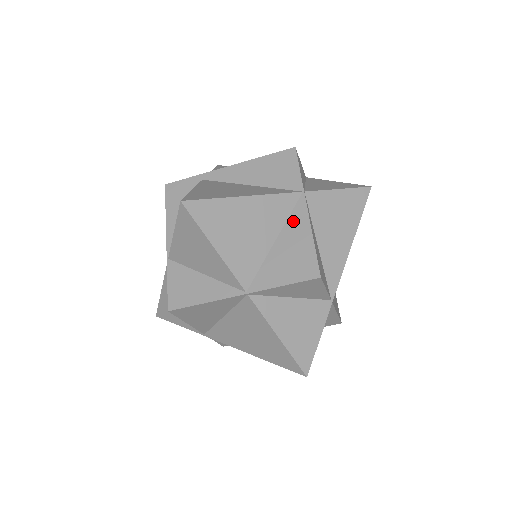
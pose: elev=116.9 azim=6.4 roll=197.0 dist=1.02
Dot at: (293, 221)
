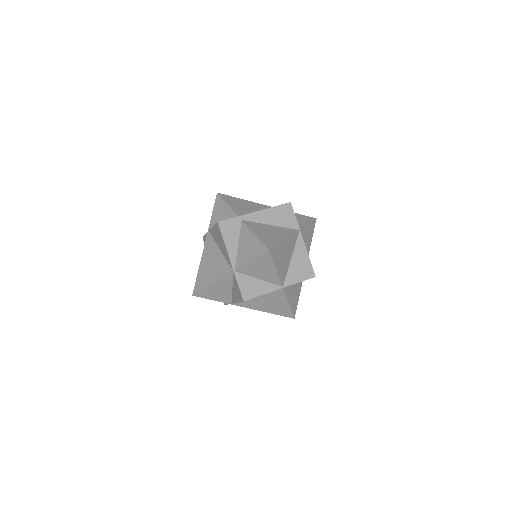
Dot at: (298, 247)
